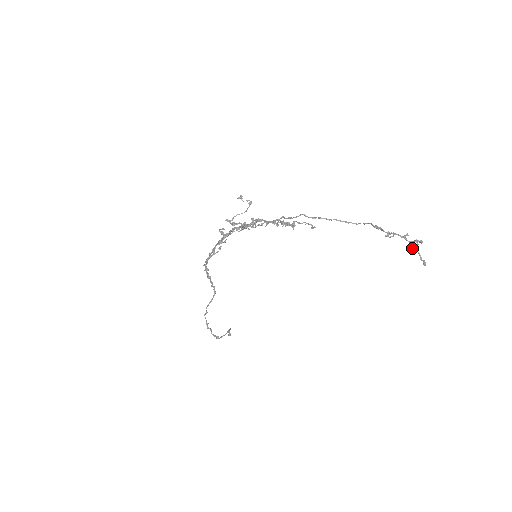
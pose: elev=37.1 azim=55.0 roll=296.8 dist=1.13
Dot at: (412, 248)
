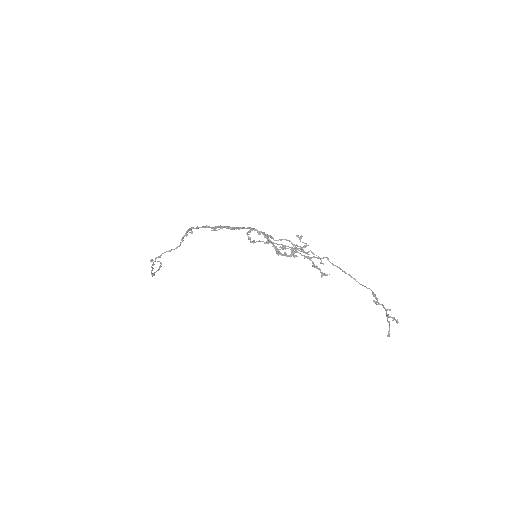
Dot at: (388, 321)
